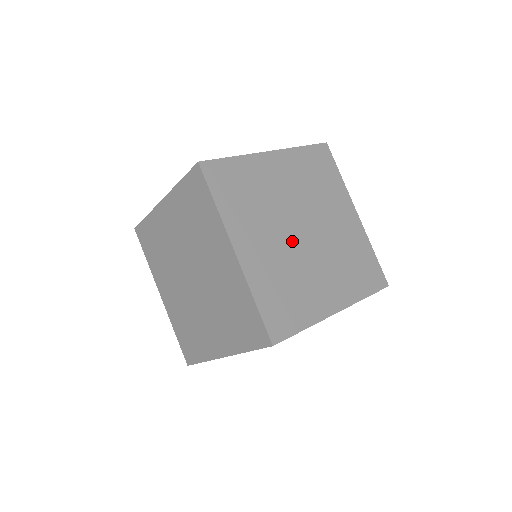
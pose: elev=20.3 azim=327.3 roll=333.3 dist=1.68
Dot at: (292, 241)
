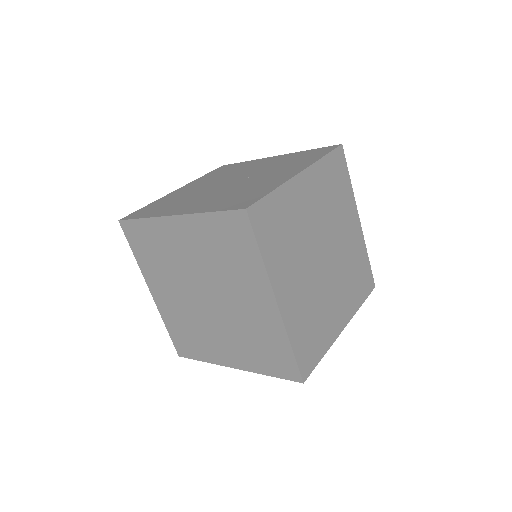
Dot at: (316, 271)
